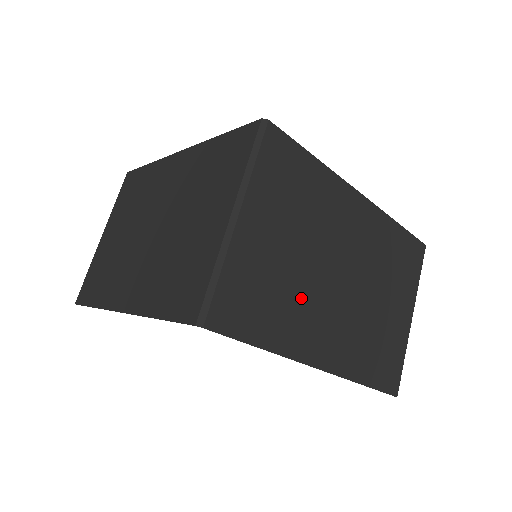
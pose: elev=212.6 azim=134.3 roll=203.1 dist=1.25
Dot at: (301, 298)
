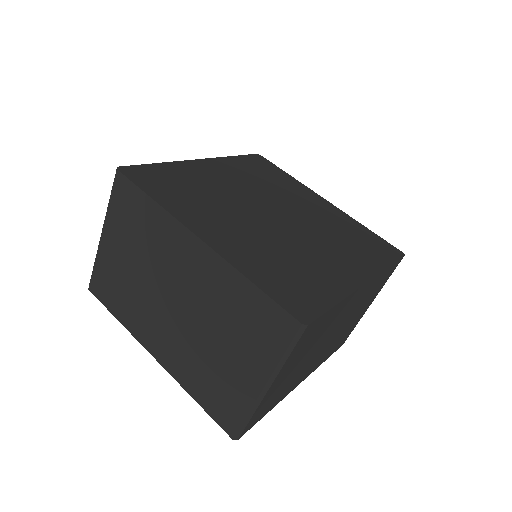
Dot at: (299, 373)
